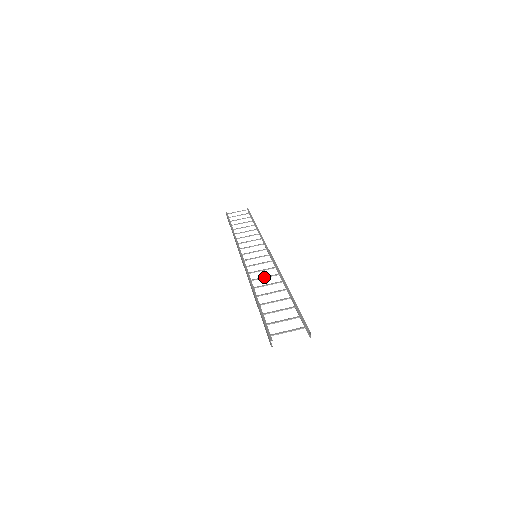
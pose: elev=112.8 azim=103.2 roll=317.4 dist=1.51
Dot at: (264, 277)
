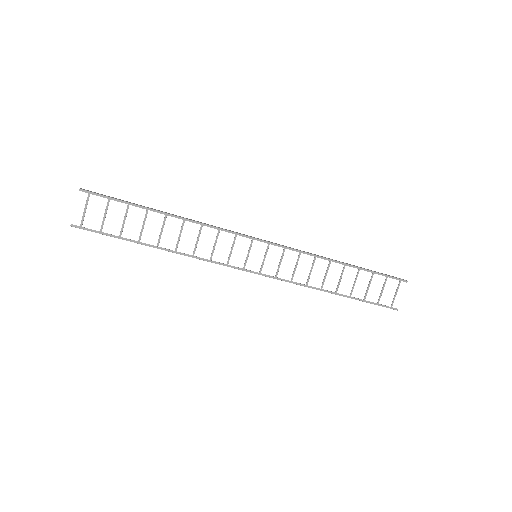
Dot at: occluded
